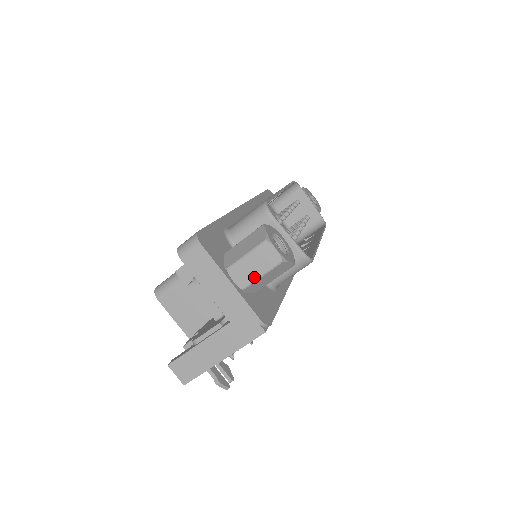
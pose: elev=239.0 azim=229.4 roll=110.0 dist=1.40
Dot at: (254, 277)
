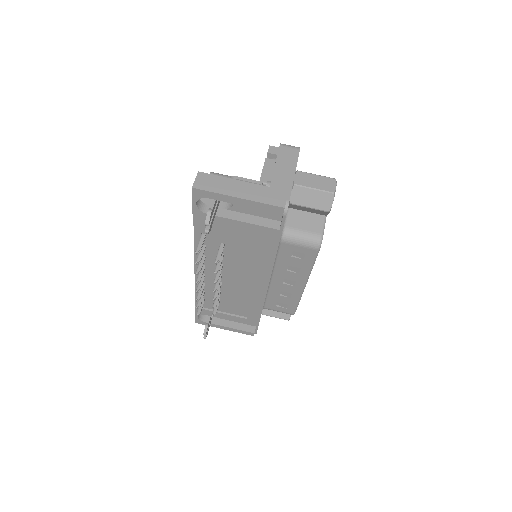
Dot at: (309, 185)
